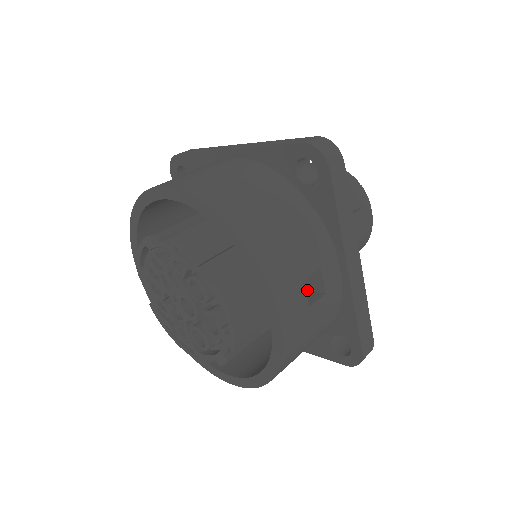
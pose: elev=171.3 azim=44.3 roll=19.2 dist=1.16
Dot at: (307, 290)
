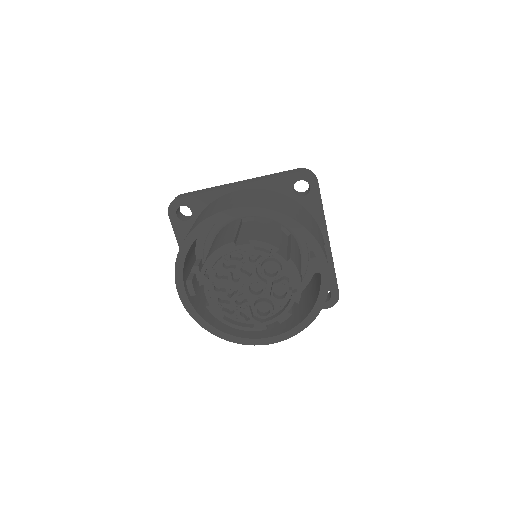
Dot at: (306, 263)
